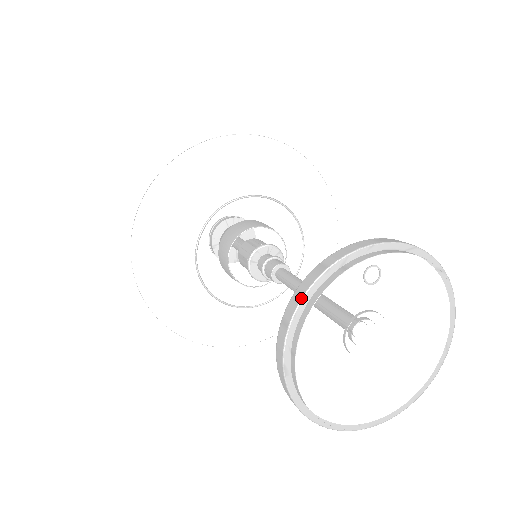
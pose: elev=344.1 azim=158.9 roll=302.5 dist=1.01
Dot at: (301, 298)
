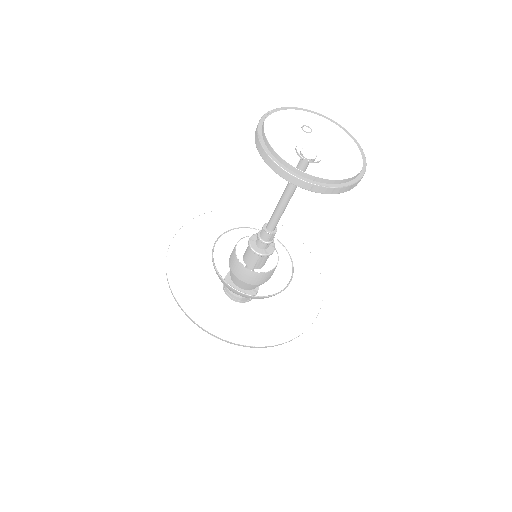
Dot at: (265, 113)
